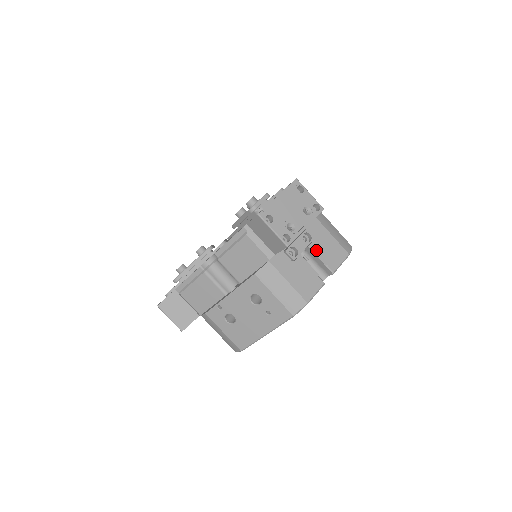
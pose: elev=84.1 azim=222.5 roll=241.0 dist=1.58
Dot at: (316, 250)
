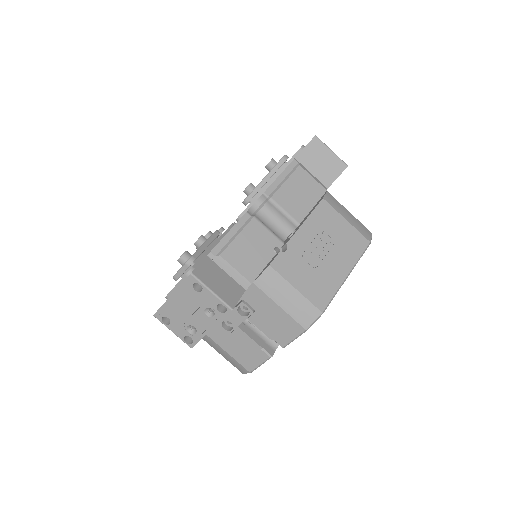
Dot at: (258, 323)
